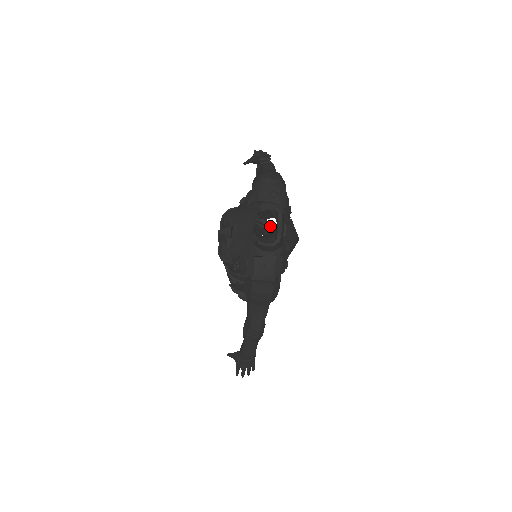
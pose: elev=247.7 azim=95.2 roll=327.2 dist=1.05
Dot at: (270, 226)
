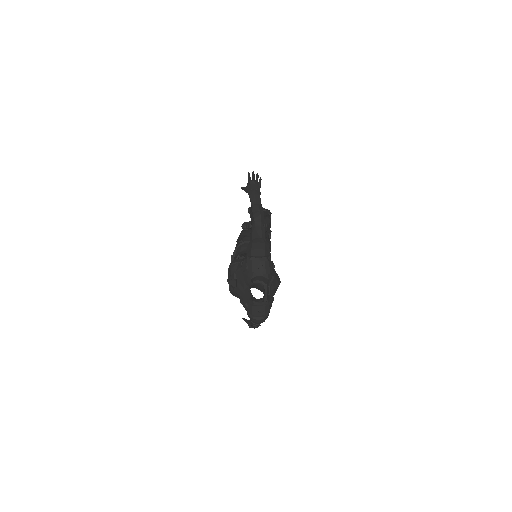
Dot at: occluded
